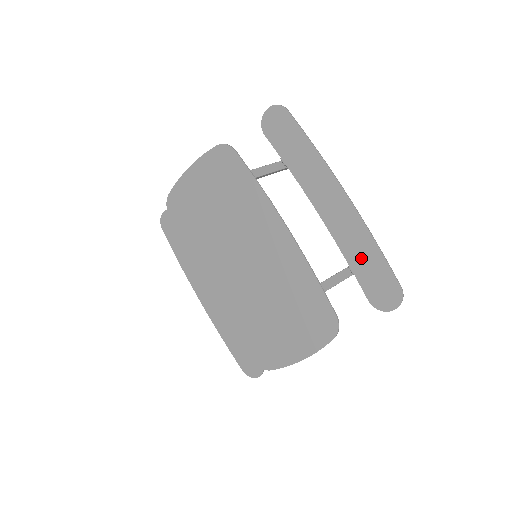
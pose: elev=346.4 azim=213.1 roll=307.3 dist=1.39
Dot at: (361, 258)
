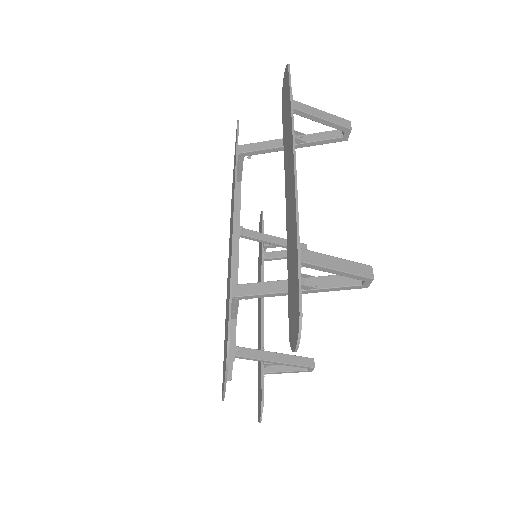
Dot at: (291, 259)
